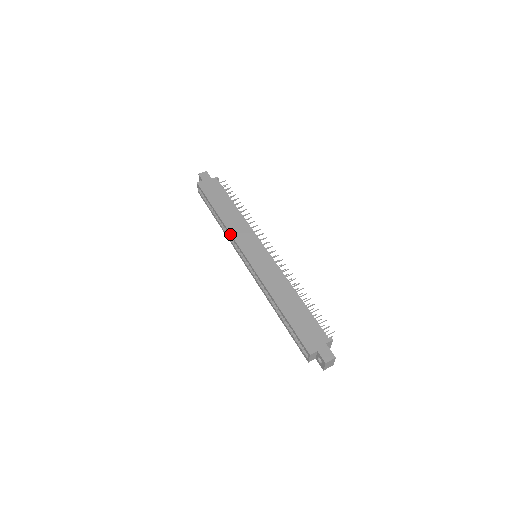
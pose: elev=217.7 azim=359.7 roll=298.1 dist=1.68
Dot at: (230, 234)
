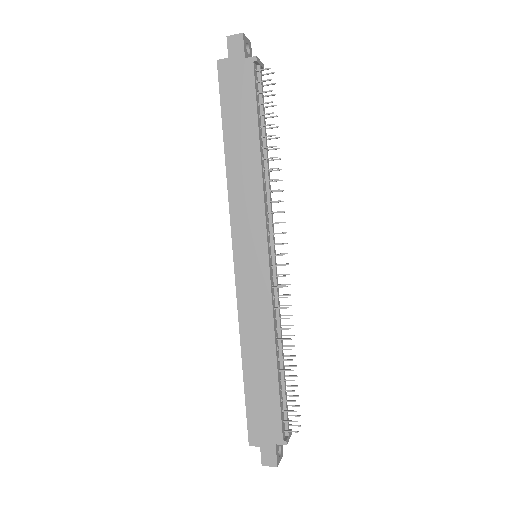
Dot at: (229, 205)
